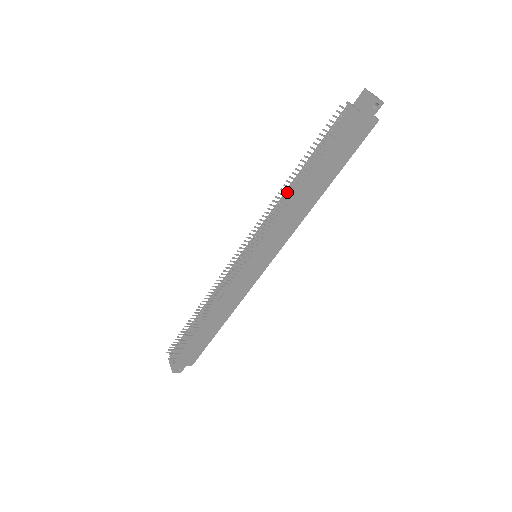
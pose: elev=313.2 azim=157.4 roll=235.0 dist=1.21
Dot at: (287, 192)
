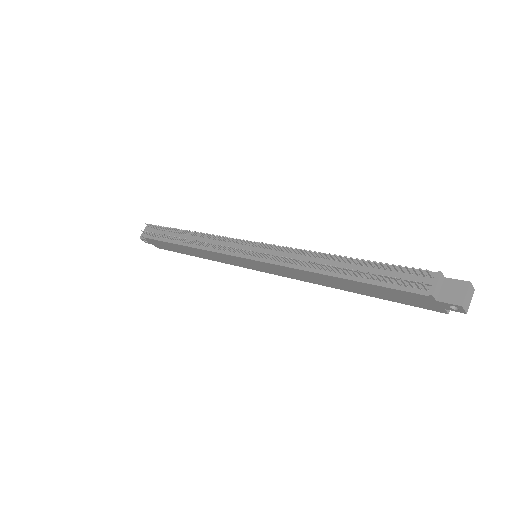
Dot at: (319, 256)
